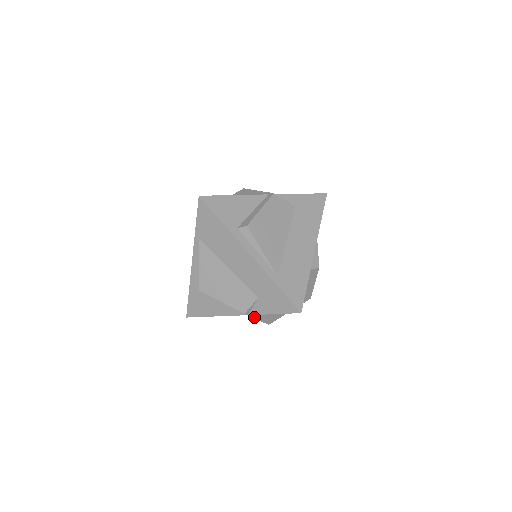
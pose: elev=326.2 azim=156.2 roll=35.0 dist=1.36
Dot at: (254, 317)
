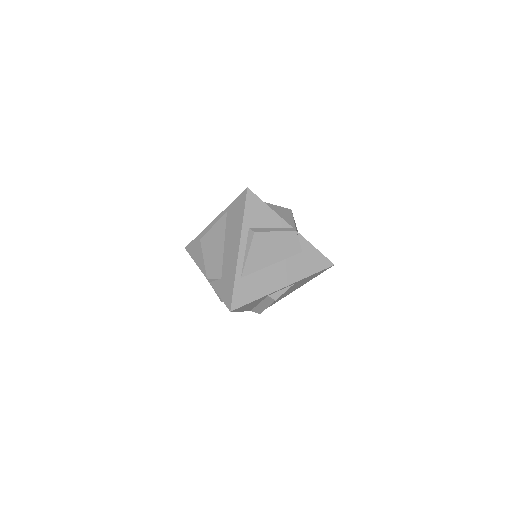
Dot at: occluded
